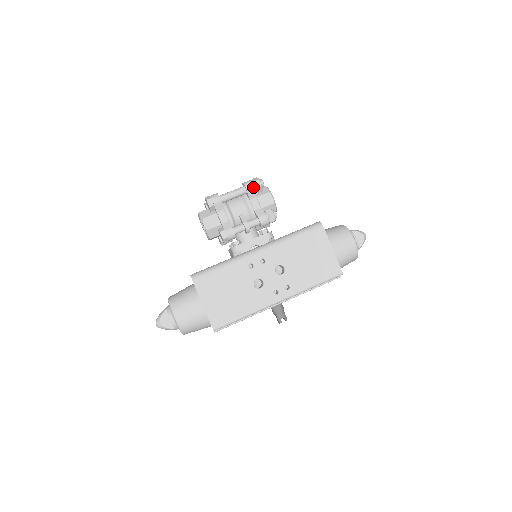
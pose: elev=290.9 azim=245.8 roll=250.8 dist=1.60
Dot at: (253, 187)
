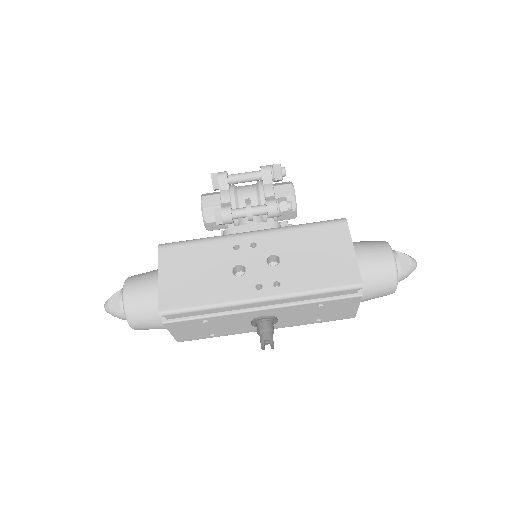
Dot at: (270, 170)
